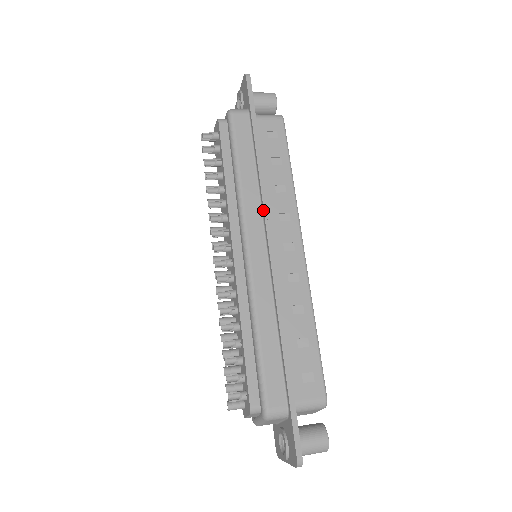
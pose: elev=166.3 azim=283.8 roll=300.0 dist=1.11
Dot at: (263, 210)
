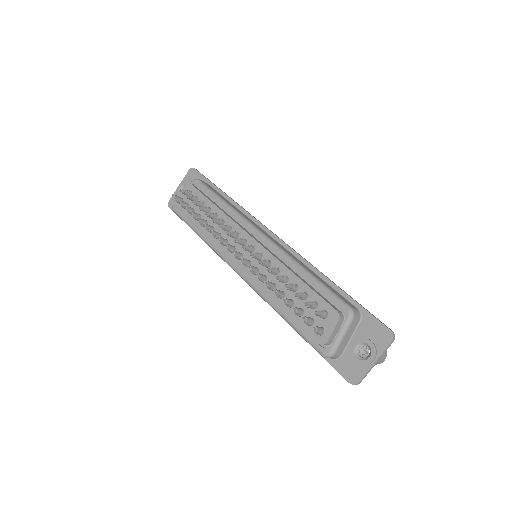
Dot at: (256, 220)
